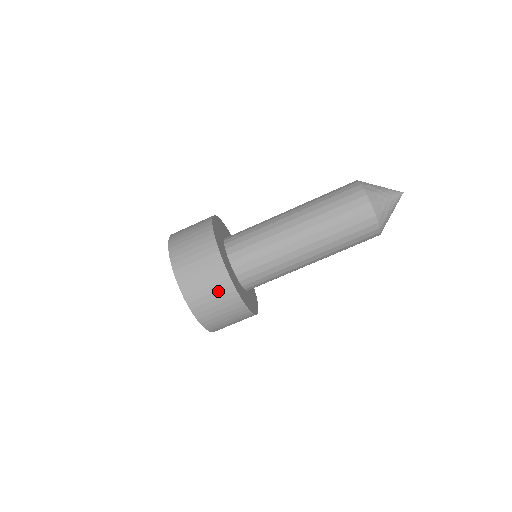
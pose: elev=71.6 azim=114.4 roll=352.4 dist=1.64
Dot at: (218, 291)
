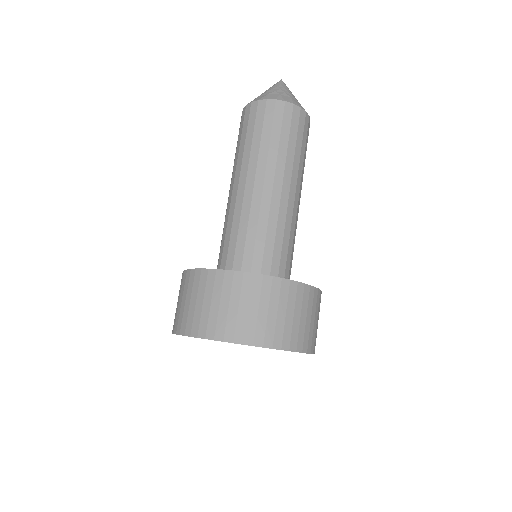
Dot at: (279, 301)
